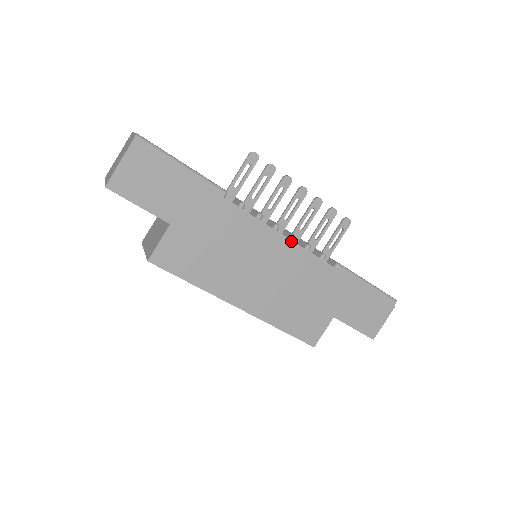
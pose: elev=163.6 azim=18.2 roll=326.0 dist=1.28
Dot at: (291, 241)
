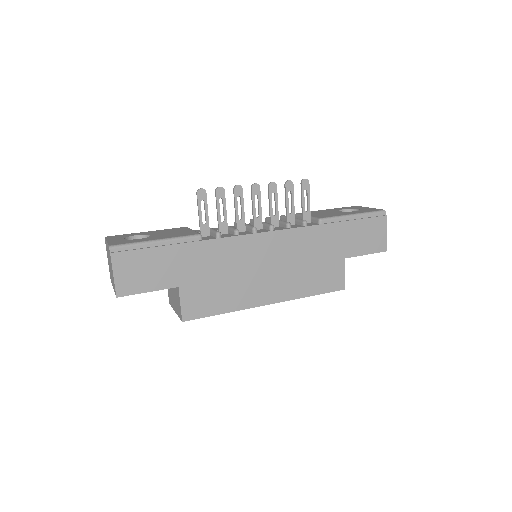
Dot at: (273, 232)
